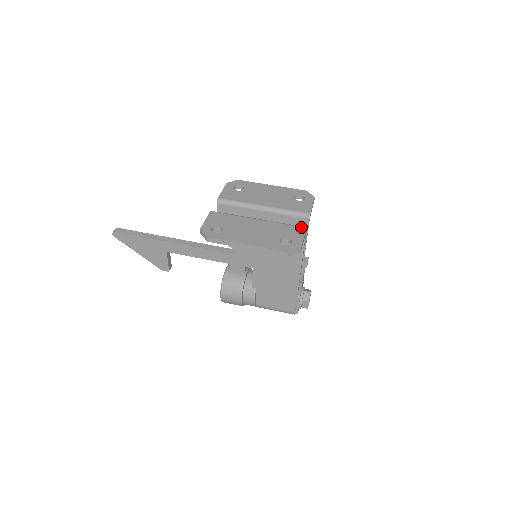
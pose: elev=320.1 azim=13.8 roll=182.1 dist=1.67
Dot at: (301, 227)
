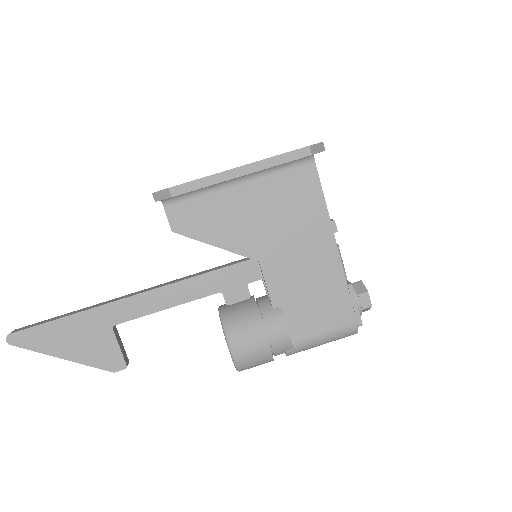
Dot at: occluded
